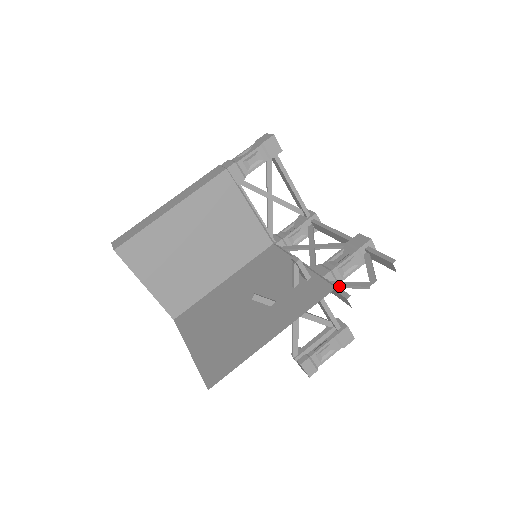
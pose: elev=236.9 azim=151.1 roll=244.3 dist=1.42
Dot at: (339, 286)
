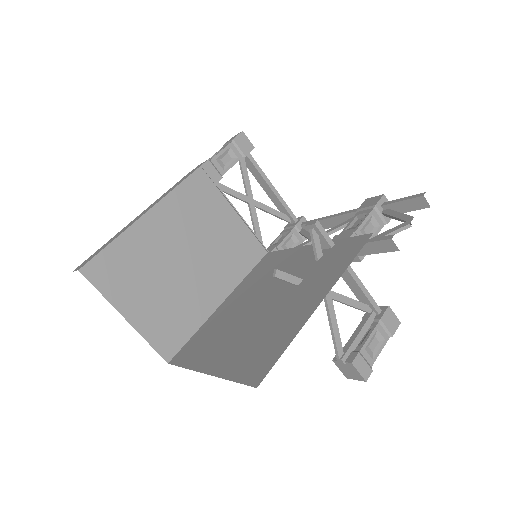
Dot at: occluded
